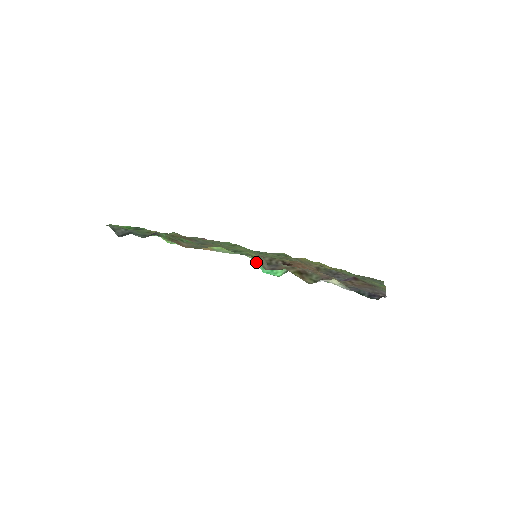
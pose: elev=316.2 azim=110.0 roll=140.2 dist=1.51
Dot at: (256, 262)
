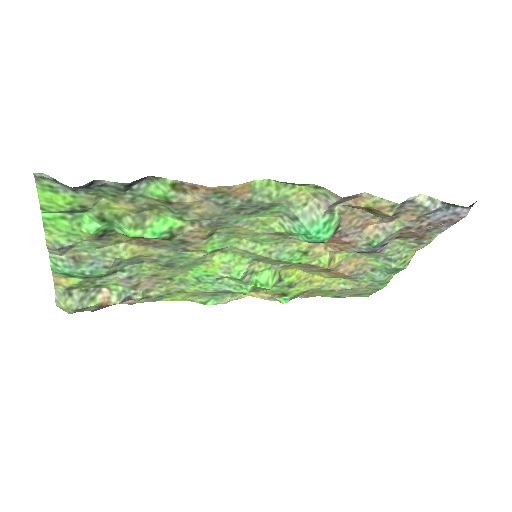
Dot at: (301, 217)
